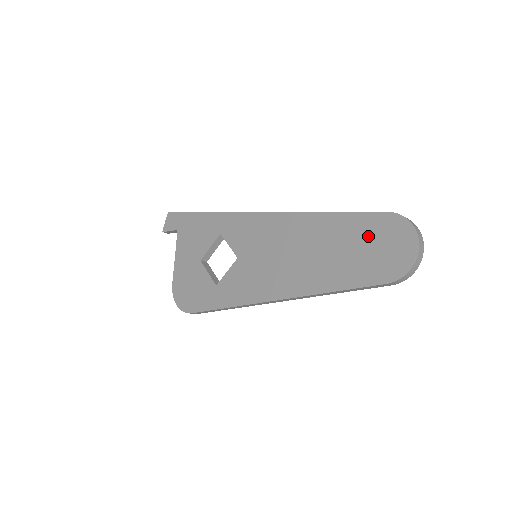
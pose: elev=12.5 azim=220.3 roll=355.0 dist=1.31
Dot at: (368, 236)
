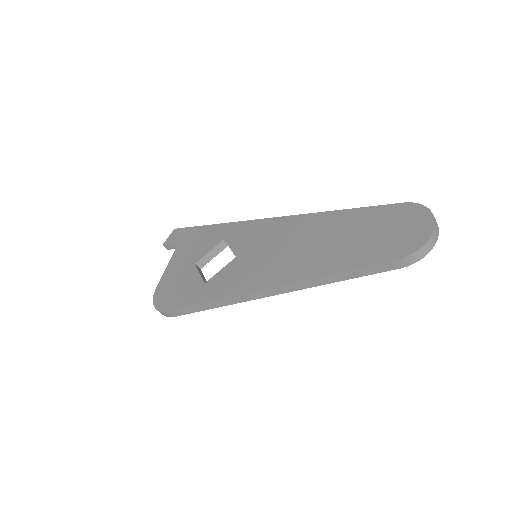
Dot at: (381, 223)
